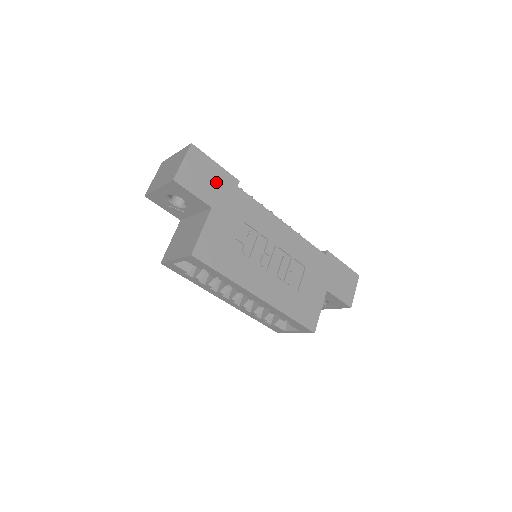
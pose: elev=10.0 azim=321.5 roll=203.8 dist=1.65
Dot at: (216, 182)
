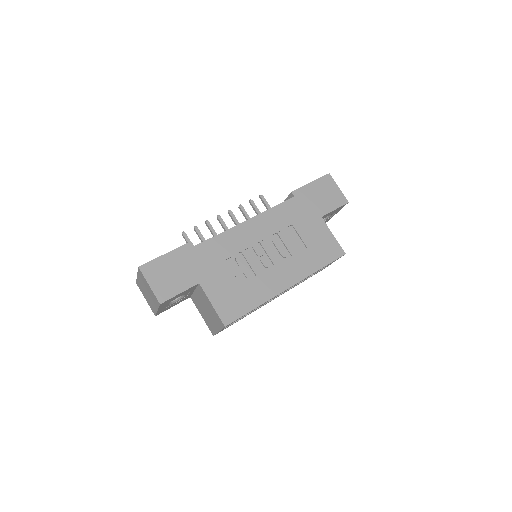
Dot at: (181, 265)
